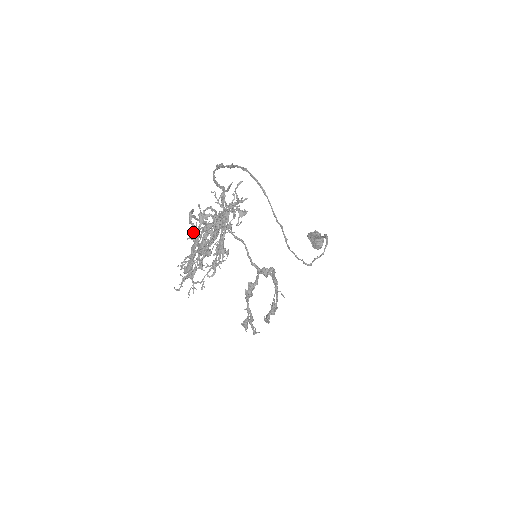
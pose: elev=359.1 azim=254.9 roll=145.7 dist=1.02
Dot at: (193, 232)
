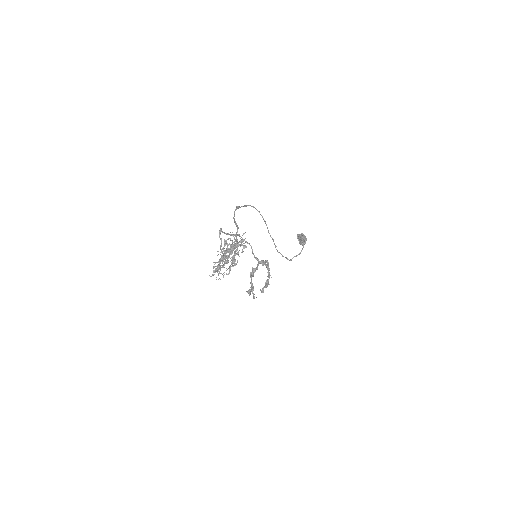
Dot at: (221, 244)
